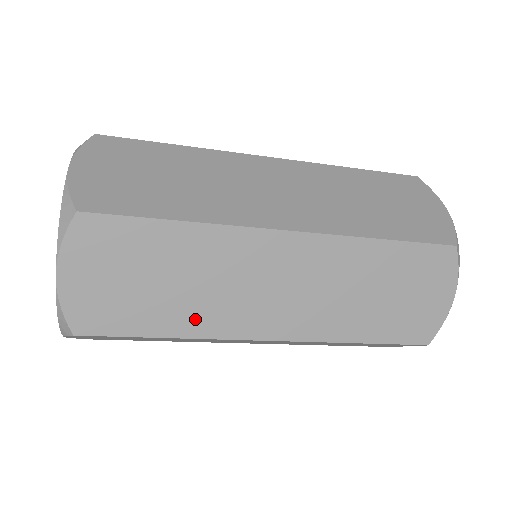
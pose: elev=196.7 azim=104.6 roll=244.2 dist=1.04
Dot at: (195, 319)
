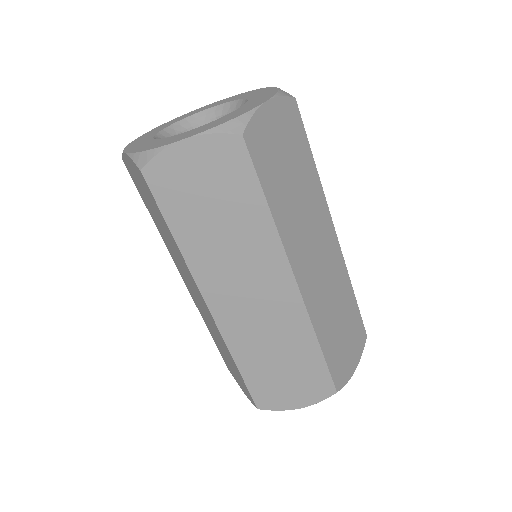
Dot at: (286, 219)
